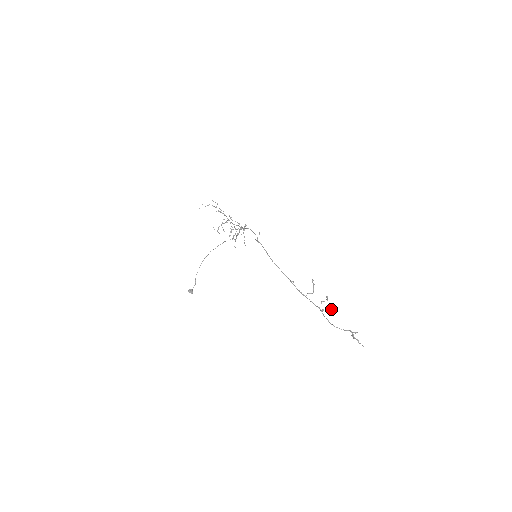
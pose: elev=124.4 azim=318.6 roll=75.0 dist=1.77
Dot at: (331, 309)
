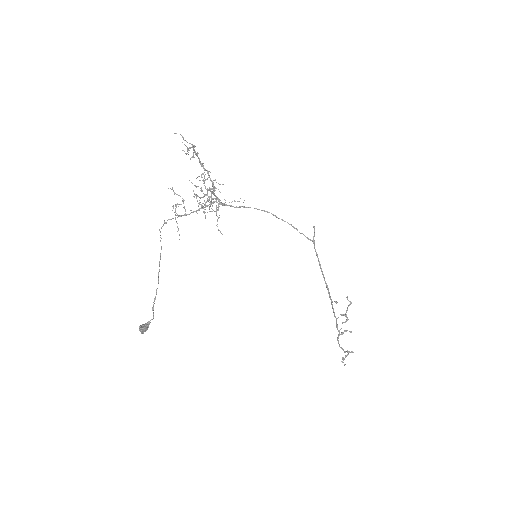
Dot at: occluded
